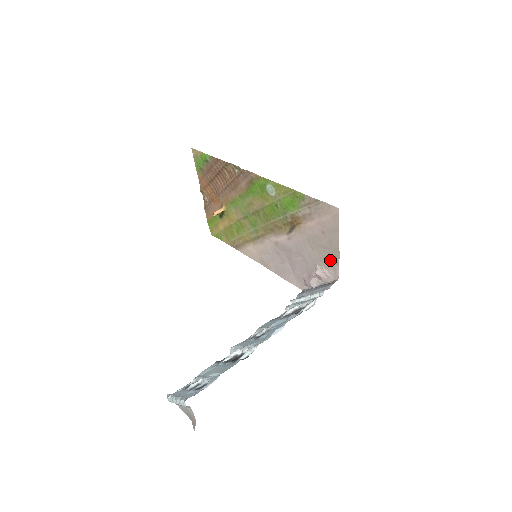
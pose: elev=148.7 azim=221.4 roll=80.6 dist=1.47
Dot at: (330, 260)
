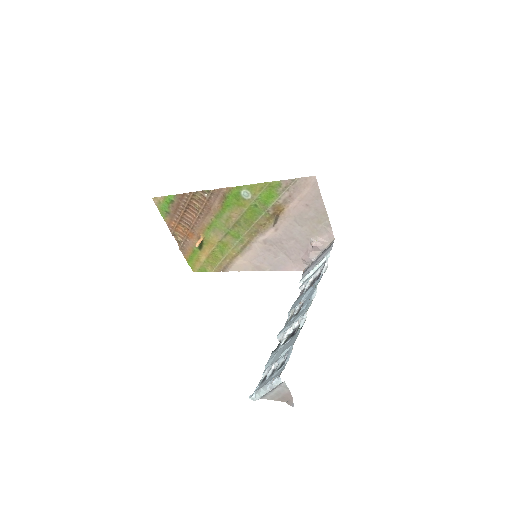
Dot at: (321, 227)
